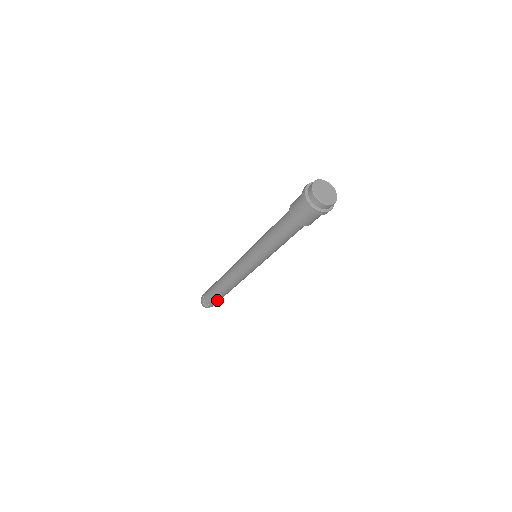
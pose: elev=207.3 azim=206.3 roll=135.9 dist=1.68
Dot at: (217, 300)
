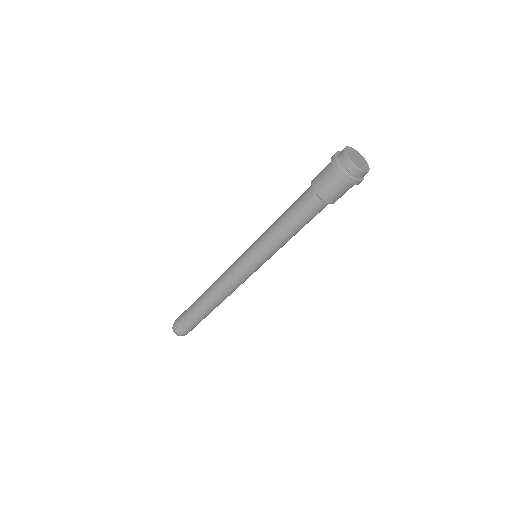
Dot at: (192, 322)
